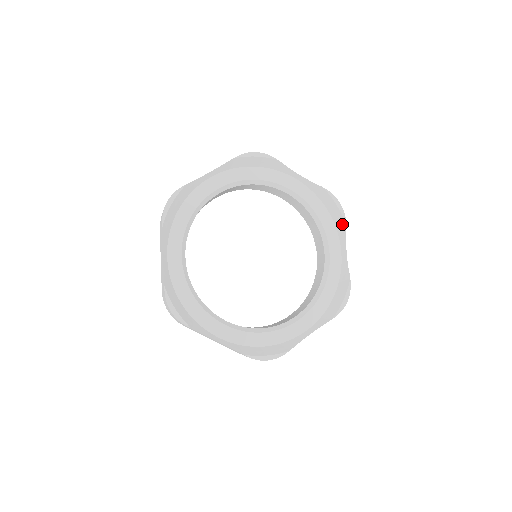
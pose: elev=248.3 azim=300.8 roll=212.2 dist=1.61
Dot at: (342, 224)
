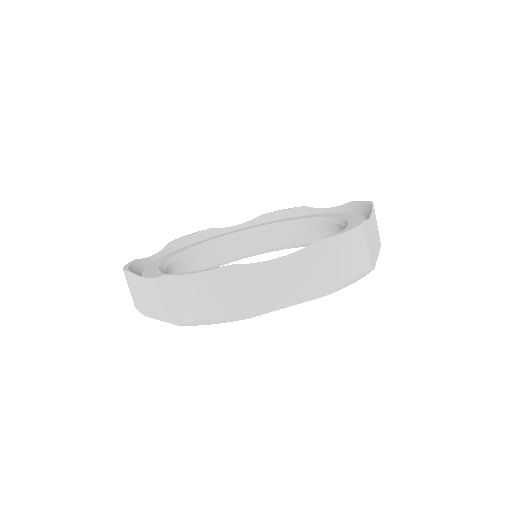
Dot at: (302, 210)
